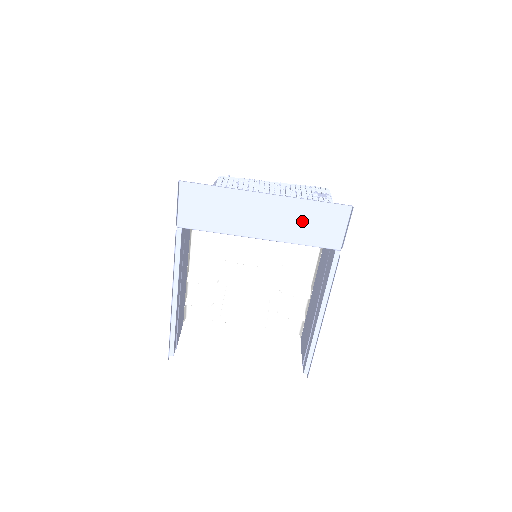
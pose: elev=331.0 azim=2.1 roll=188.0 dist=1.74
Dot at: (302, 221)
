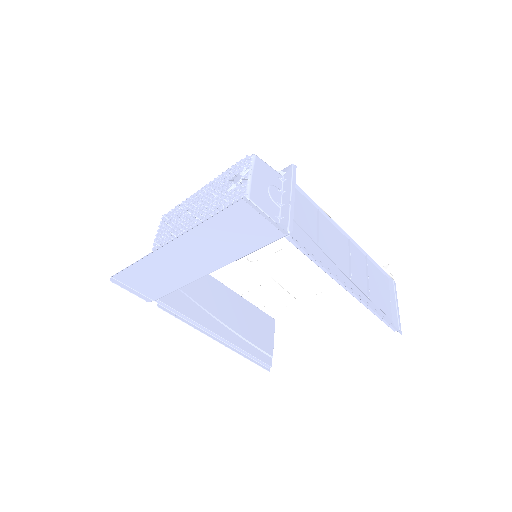
Dot at: (223, 239)
